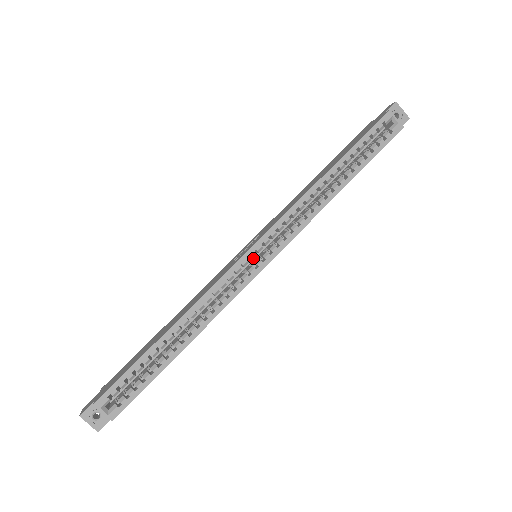
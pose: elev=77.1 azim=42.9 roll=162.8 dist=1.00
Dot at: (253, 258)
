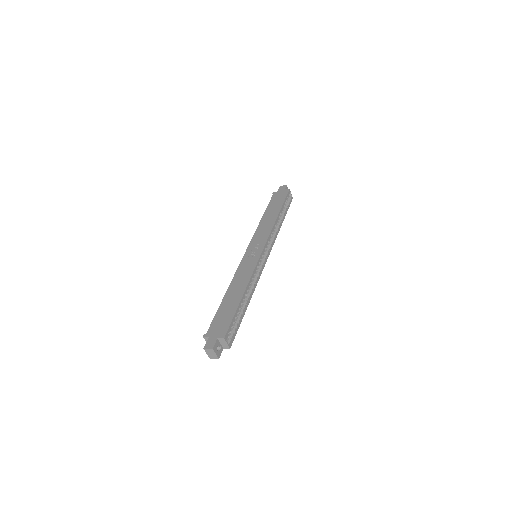
Dot at: occluded
